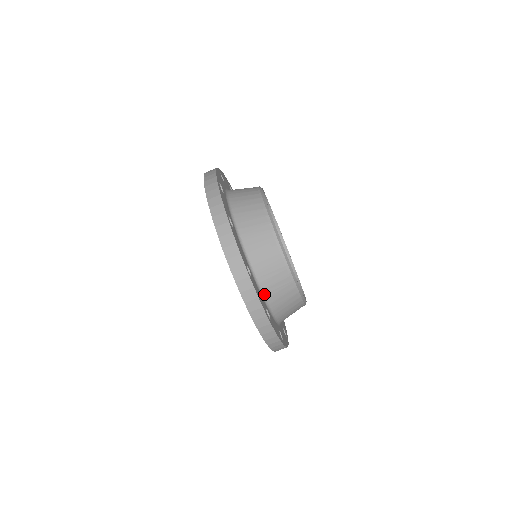
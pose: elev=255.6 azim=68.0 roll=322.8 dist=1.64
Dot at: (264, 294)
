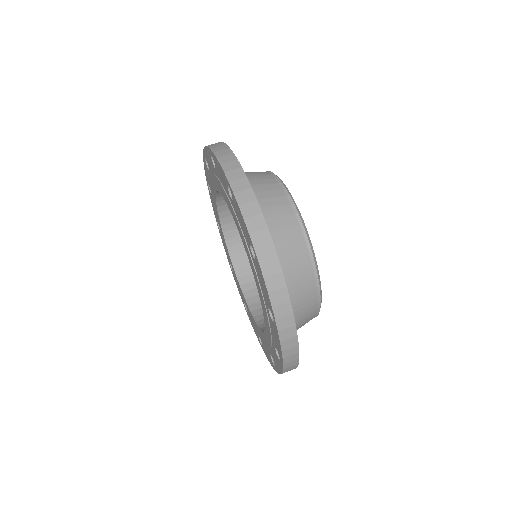
Dot at: occluded
